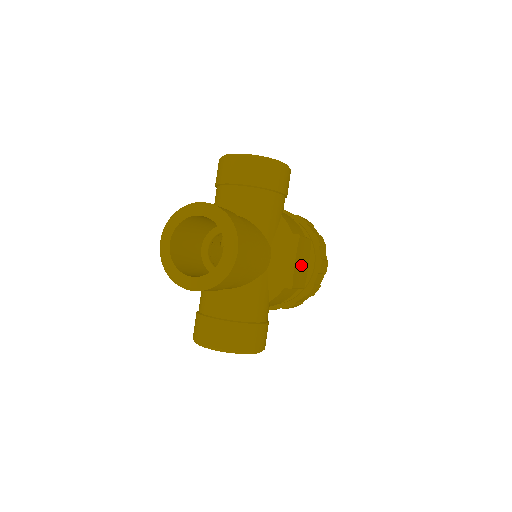
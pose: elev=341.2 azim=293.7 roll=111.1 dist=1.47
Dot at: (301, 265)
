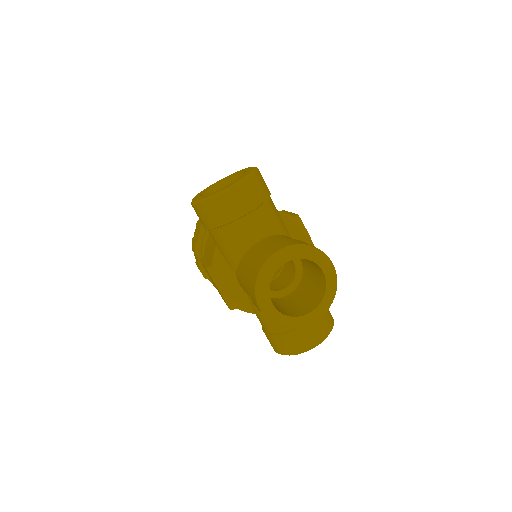
Dot at: occluded
